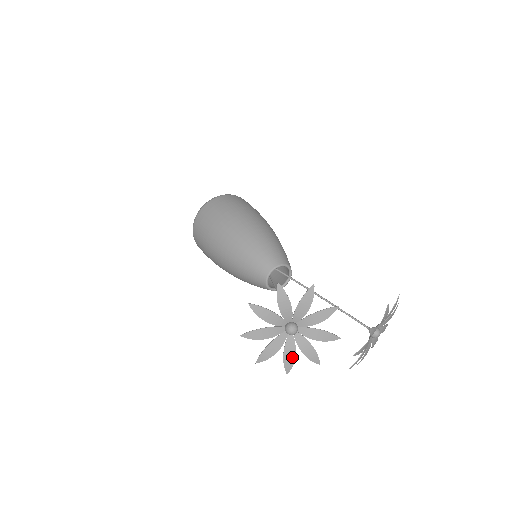
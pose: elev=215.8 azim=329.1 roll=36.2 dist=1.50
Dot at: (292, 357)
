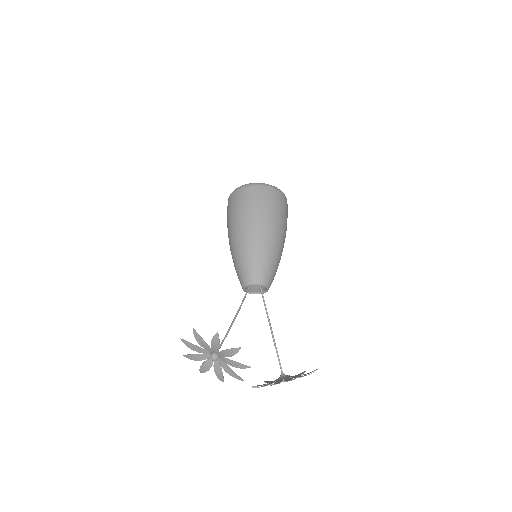
Dot at: (207, 369)
